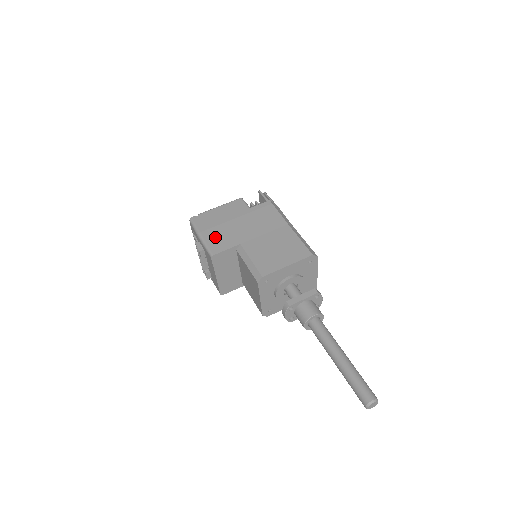
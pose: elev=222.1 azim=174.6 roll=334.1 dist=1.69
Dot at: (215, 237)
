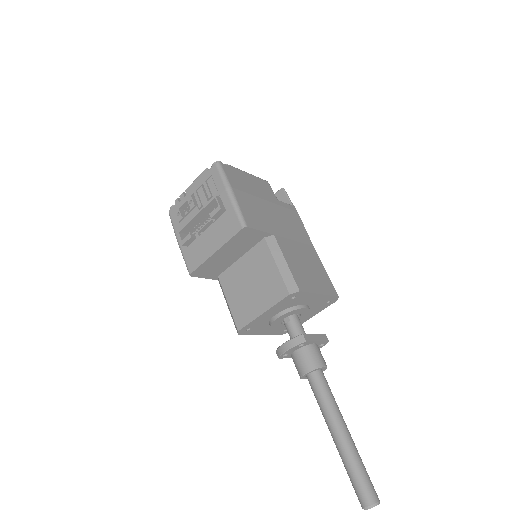
Dot at: (248, 206)
